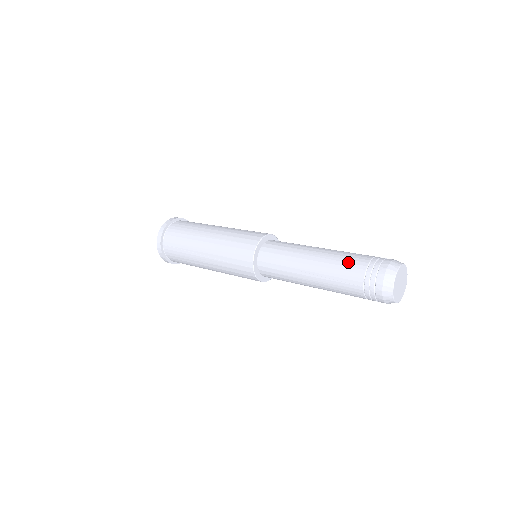
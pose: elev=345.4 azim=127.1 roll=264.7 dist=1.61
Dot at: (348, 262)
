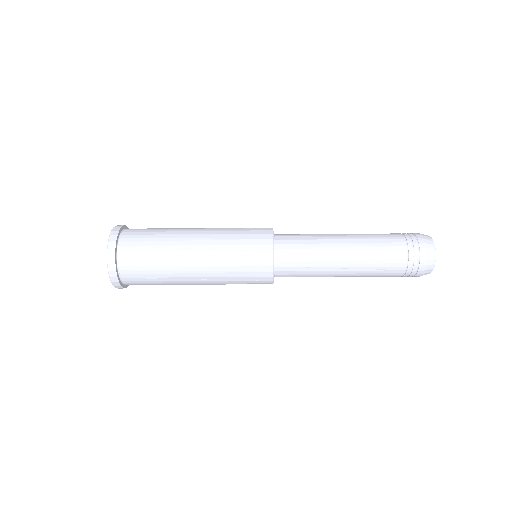
Dot at: occluded
